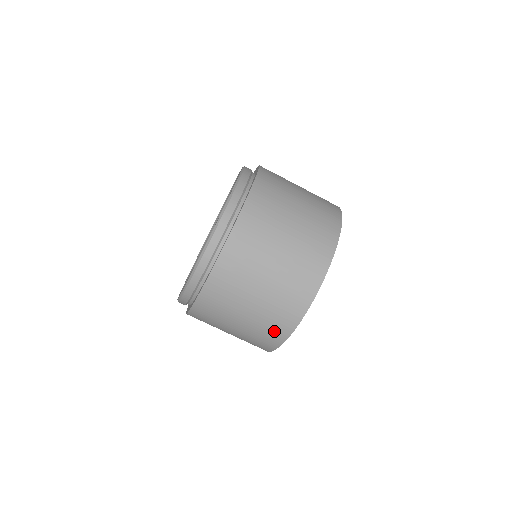
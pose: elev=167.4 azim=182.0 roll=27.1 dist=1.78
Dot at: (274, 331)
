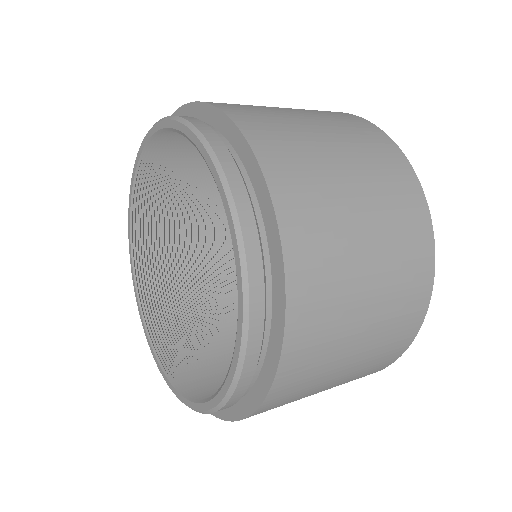
Dot at: (413, 291)
